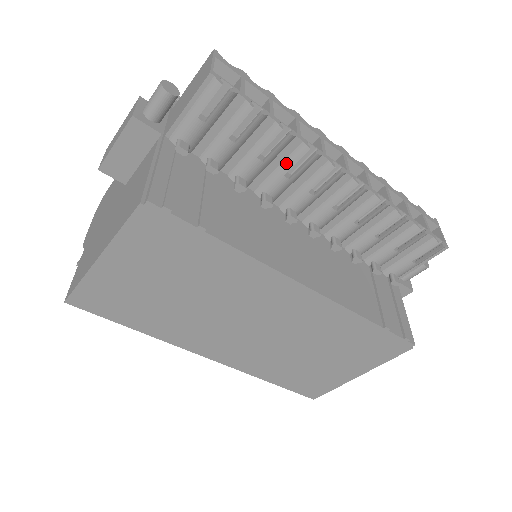
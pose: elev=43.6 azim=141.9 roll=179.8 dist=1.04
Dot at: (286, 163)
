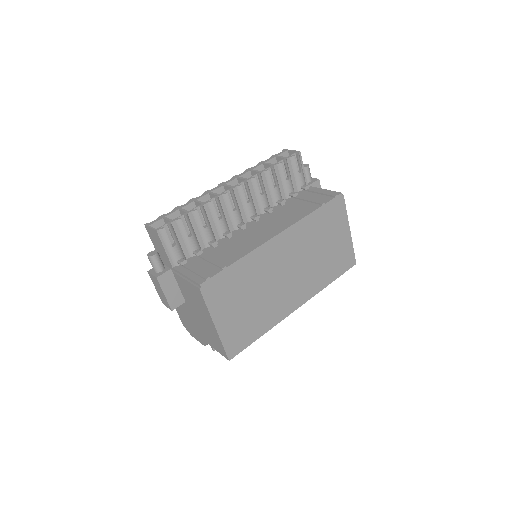
Dot at: (214, 216)
